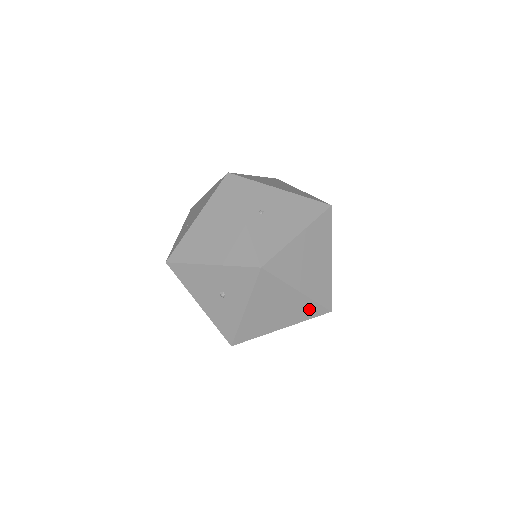
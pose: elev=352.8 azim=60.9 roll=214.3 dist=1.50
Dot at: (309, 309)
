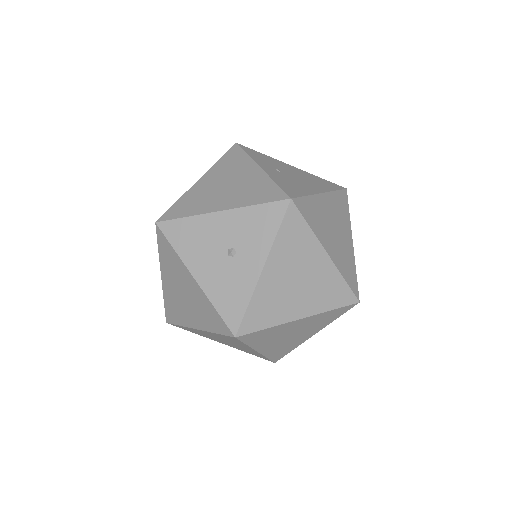
Dot at: (336, 290)
